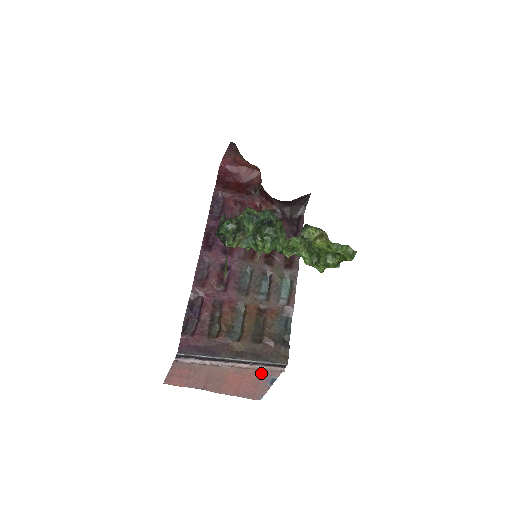
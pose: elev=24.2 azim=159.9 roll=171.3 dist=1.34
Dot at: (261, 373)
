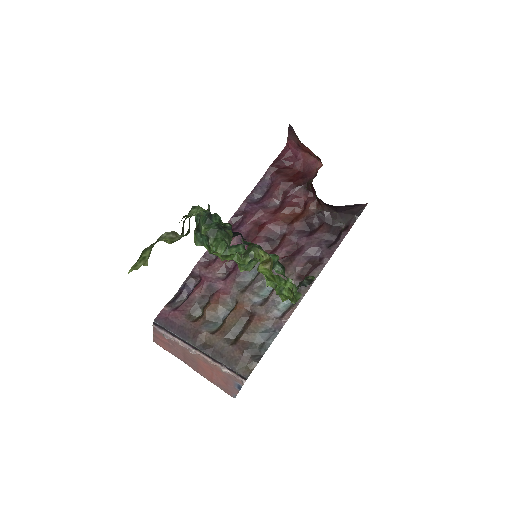
Dot at: (226, 374)
